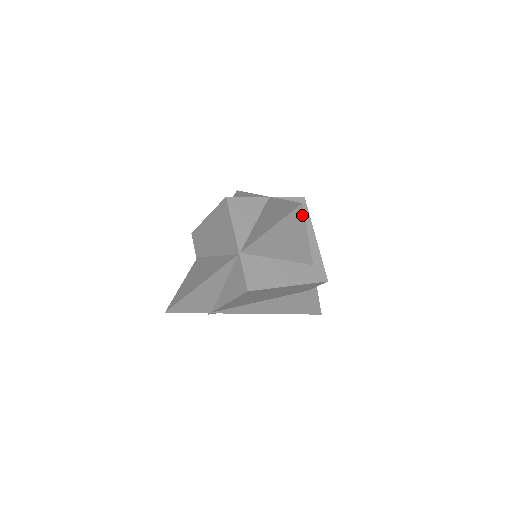
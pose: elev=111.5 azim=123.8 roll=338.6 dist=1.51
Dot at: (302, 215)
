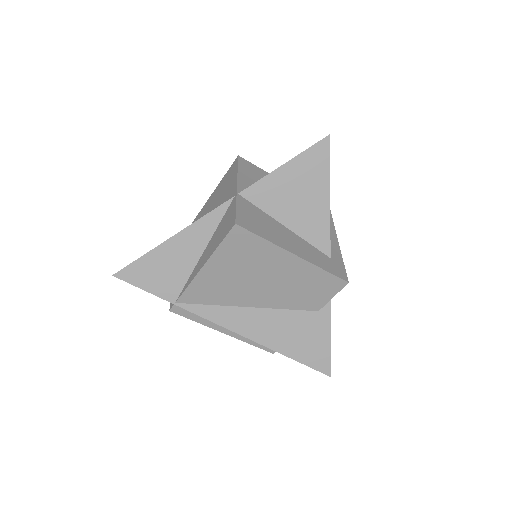
Dot at: (327, 155)
